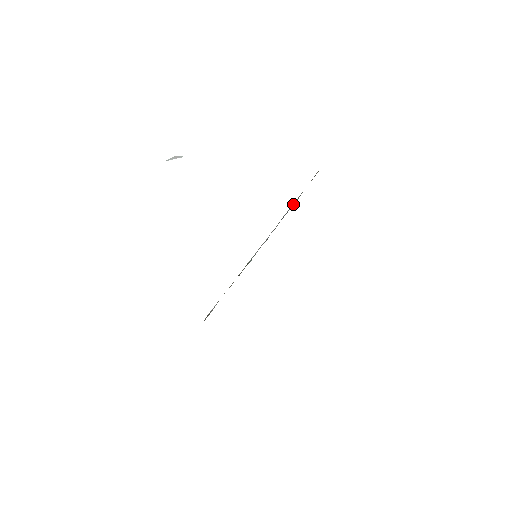
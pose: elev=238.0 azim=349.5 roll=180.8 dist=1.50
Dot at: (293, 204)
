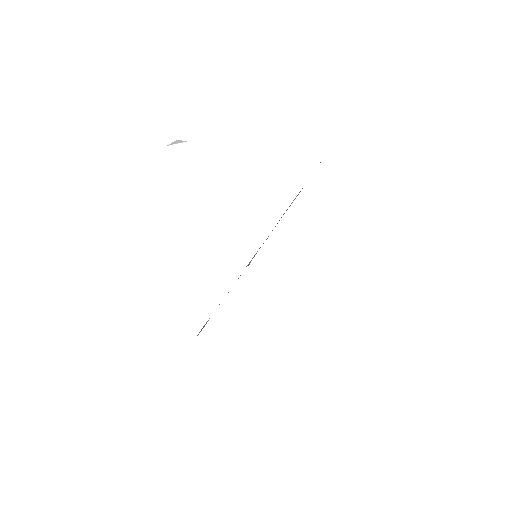
Dot at: (294, 199)
